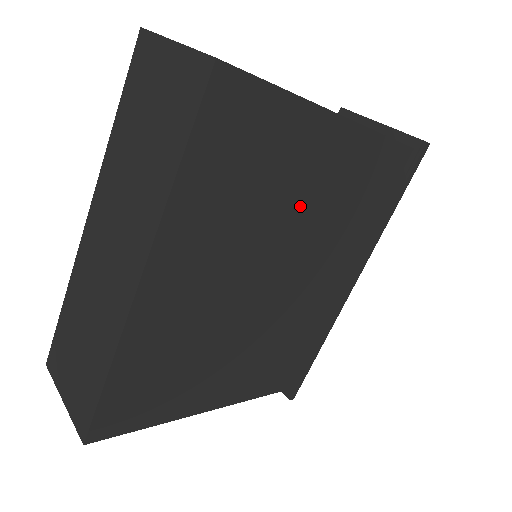
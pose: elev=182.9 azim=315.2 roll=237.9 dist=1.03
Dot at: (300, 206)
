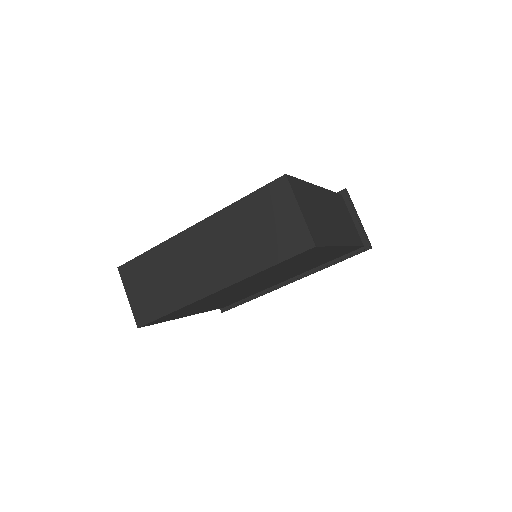
Dot at: (299, 266)
